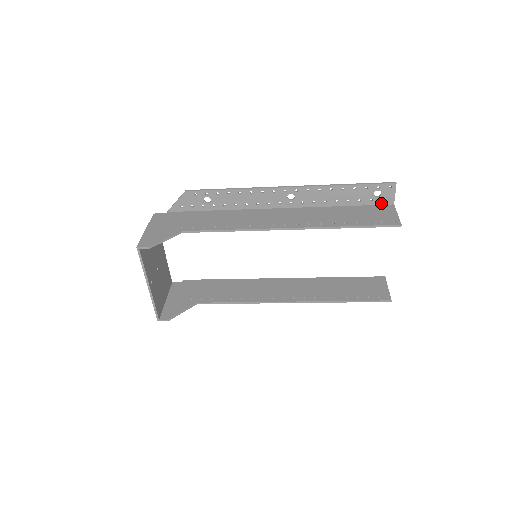
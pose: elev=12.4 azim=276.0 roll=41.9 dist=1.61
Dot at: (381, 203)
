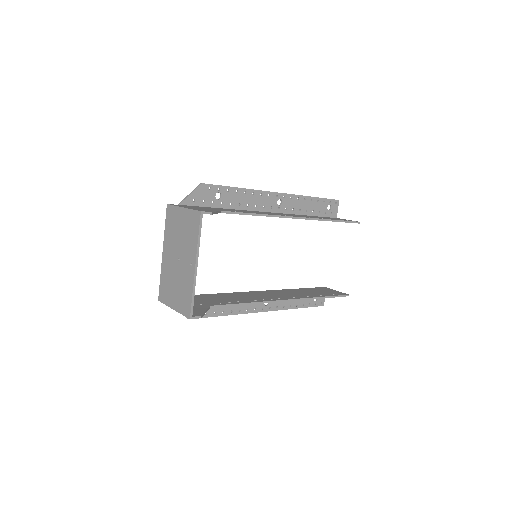
Dot at: (330, 216)
